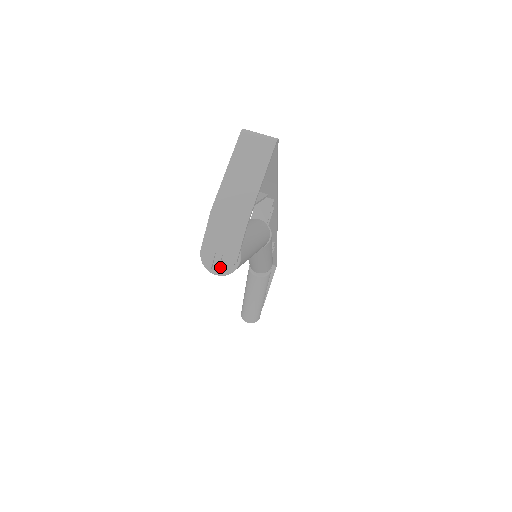
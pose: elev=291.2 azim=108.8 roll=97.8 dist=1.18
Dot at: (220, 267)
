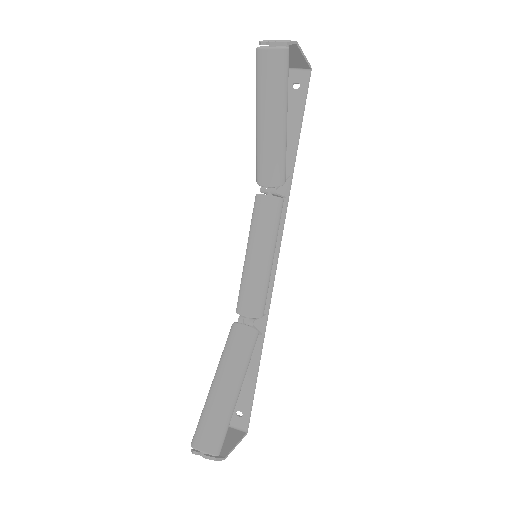
Dot at: (273, 42)
